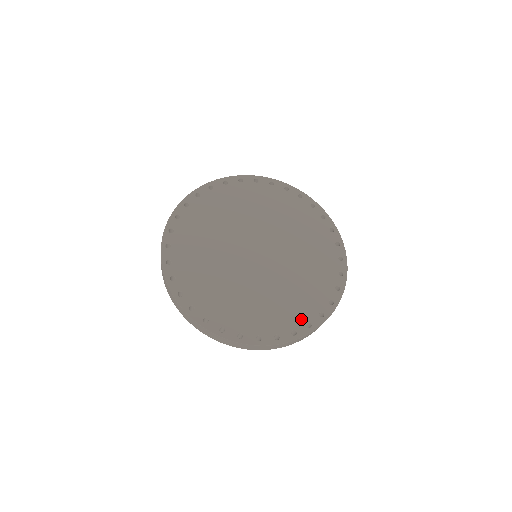
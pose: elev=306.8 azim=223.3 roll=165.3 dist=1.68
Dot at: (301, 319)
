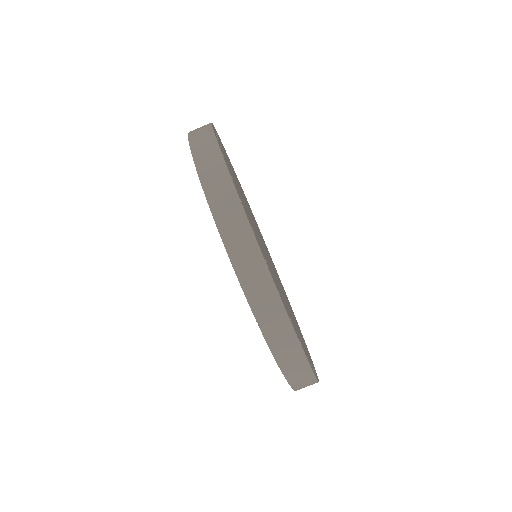
Dot at: occluded
